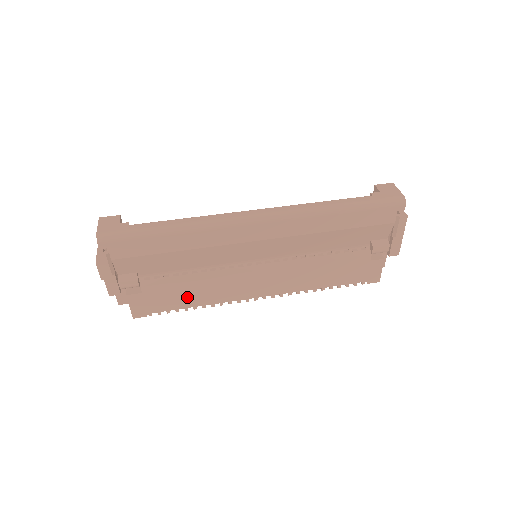
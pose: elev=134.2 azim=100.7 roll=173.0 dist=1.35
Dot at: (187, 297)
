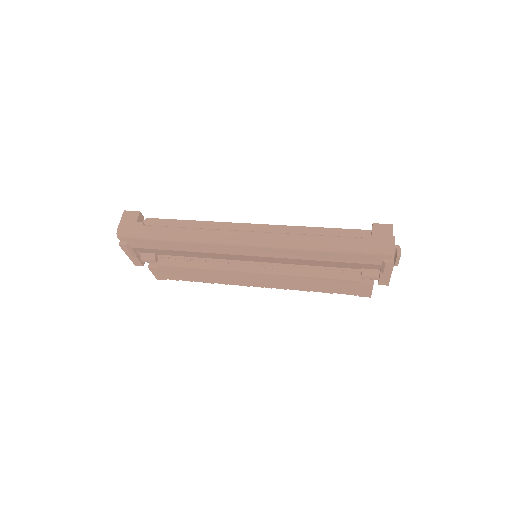
Dot at: (196, 276)
